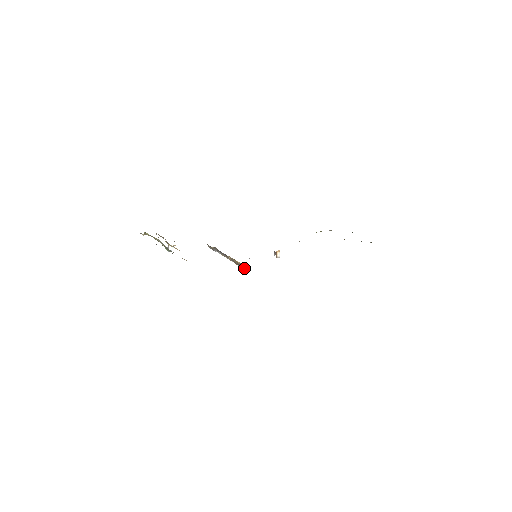
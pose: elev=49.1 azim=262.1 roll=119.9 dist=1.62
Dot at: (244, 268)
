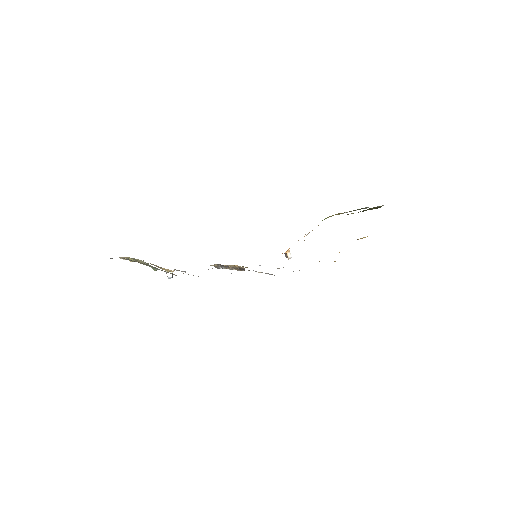
Dot at: (242, 269)
